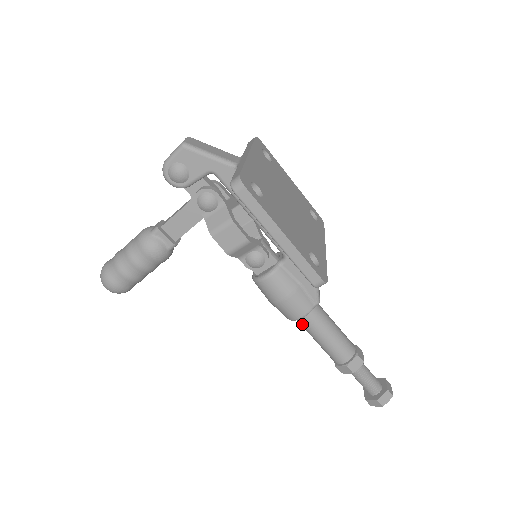
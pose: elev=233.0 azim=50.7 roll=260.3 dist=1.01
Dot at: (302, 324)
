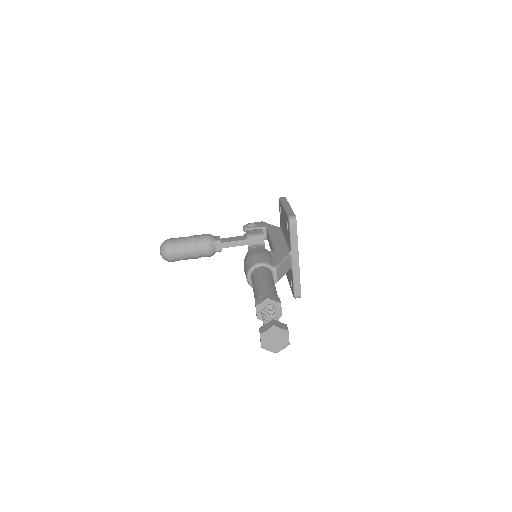
Dot at: (255, 274)
